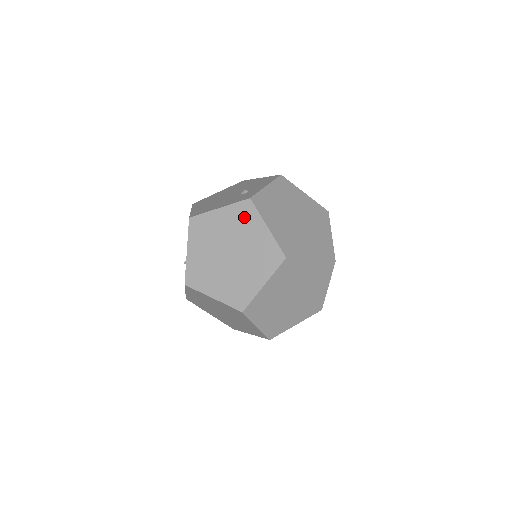
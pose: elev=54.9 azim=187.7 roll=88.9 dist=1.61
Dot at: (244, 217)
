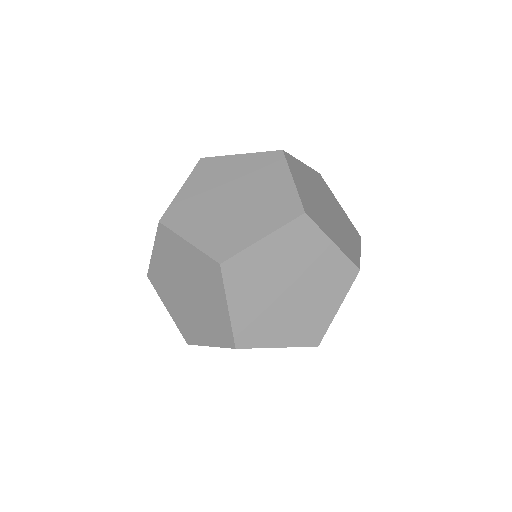
Dot at: (268, 166)
